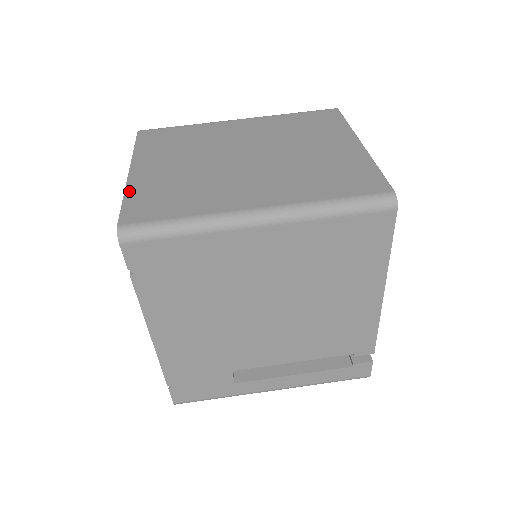
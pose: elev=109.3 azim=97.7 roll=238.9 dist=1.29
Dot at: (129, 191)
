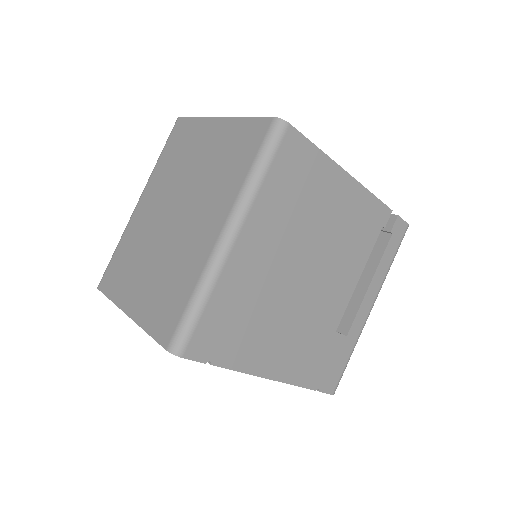
Dot at: (144, 325)
